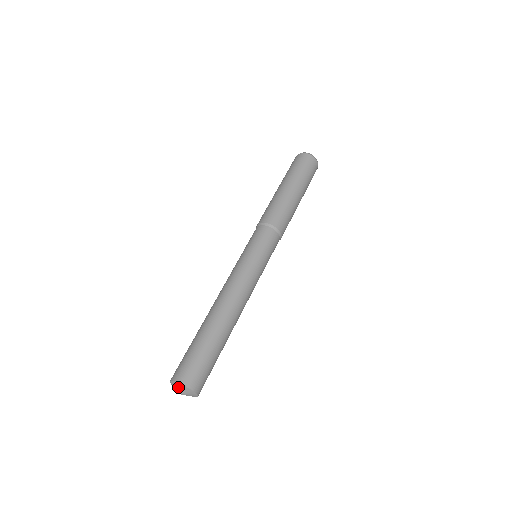
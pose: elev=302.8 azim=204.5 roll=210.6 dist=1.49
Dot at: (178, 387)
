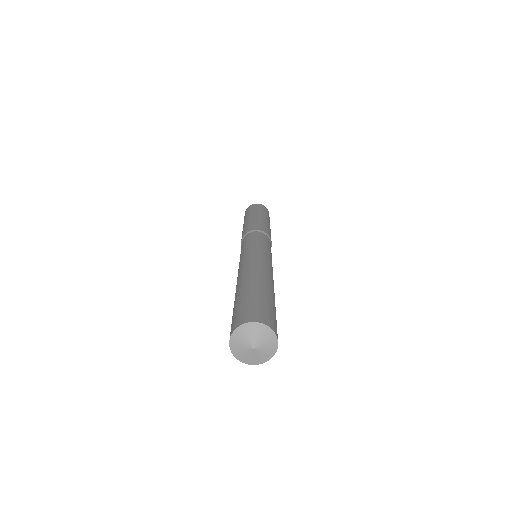
Dot at: (240, 339)
